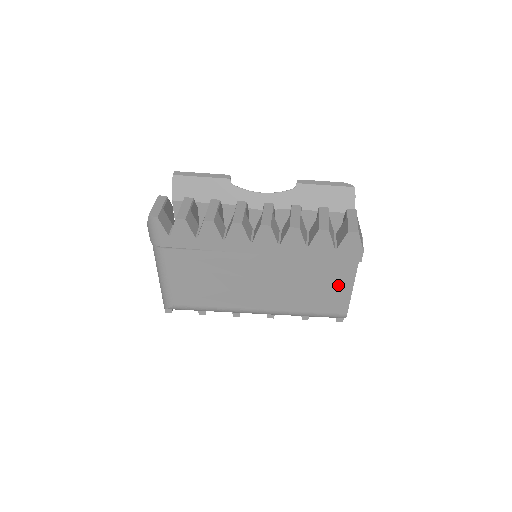
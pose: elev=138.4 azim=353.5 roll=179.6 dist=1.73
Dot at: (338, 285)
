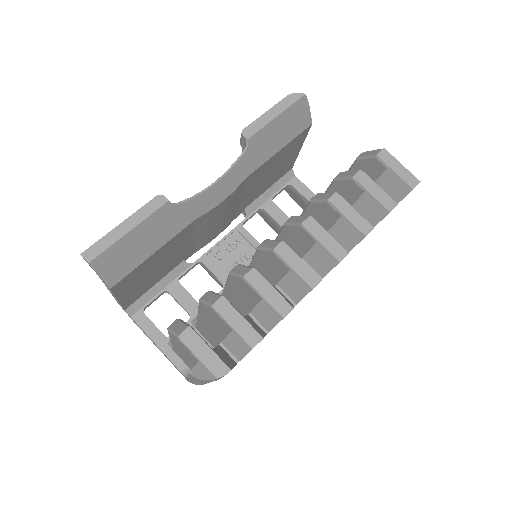
Dot at: occluded
